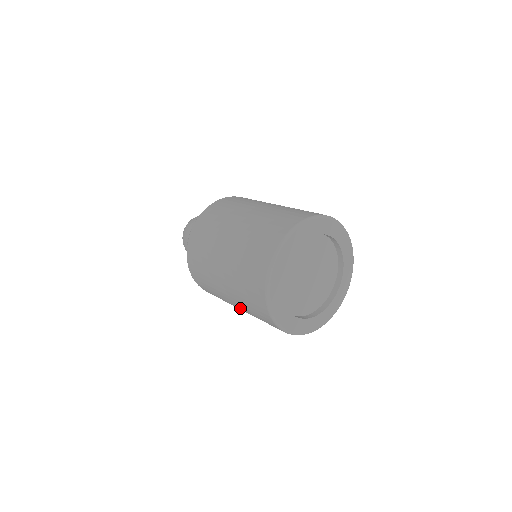
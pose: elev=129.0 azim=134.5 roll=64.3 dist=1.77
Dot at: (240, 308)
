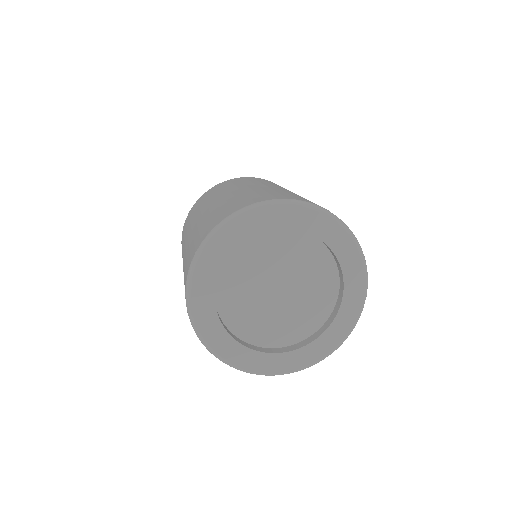
Dot at: occluded
